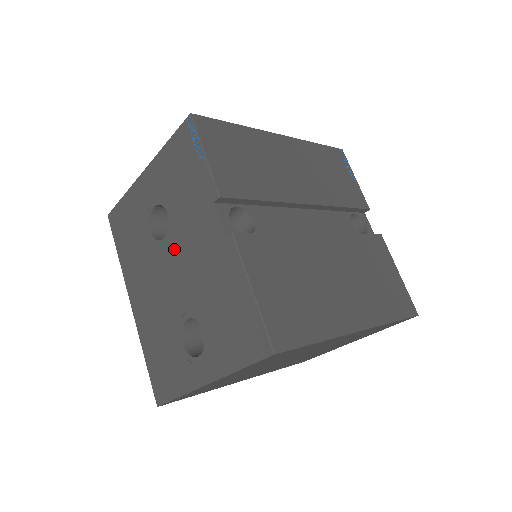
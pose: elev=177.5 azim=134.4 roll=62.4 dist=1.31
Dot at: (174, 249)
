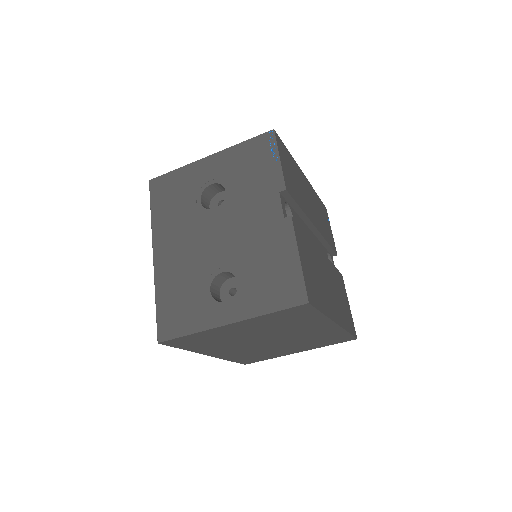
Dot at: (225, 218)
